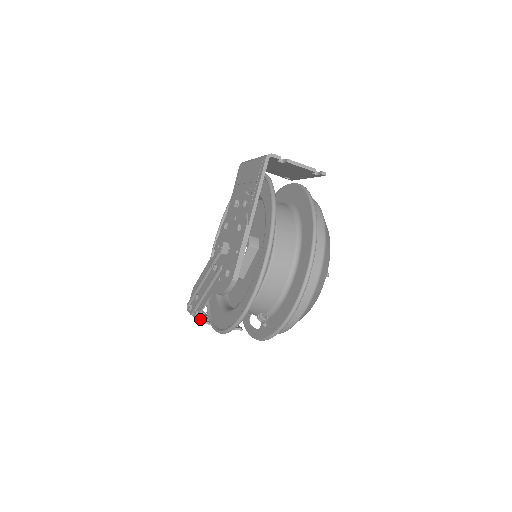
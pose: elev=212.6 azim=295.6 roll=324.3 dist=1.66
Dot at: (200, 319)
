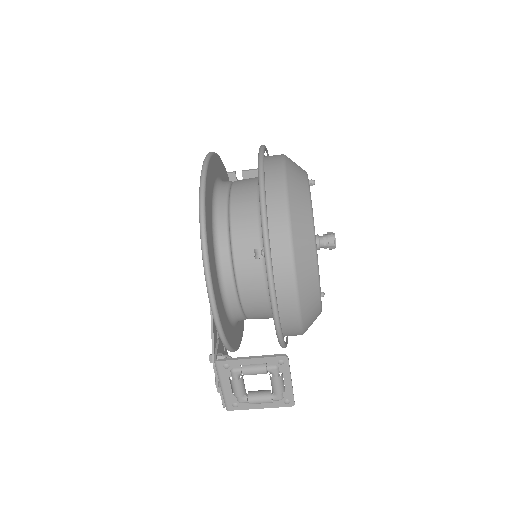
Dot at: (221, 367)
